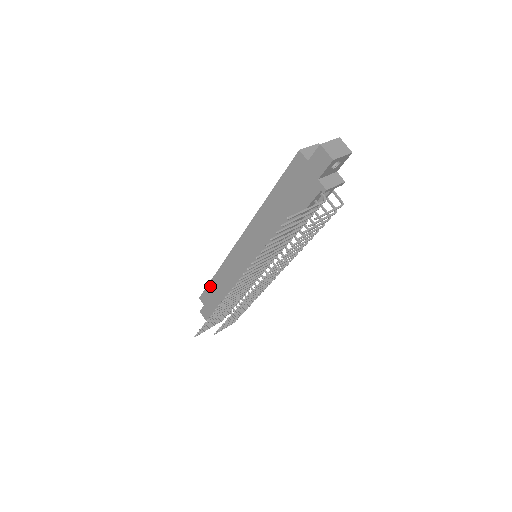
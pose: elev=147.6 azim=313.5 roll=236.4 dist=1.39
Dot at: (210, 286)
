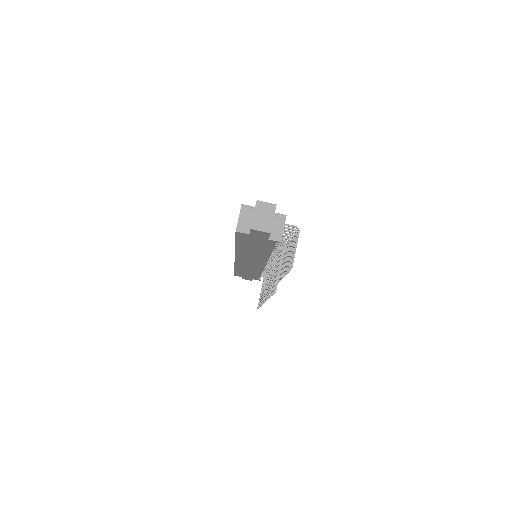
Dot at: (237, 272)
